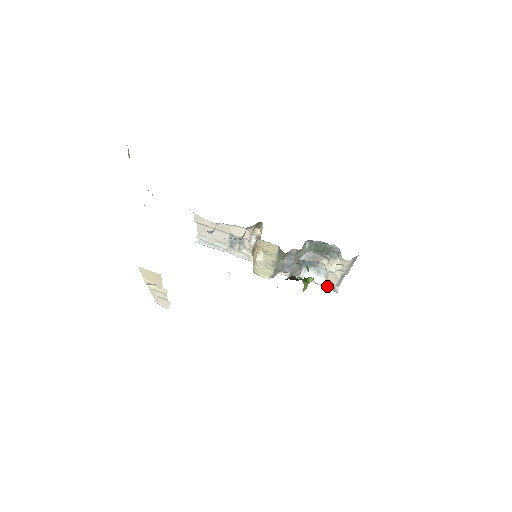
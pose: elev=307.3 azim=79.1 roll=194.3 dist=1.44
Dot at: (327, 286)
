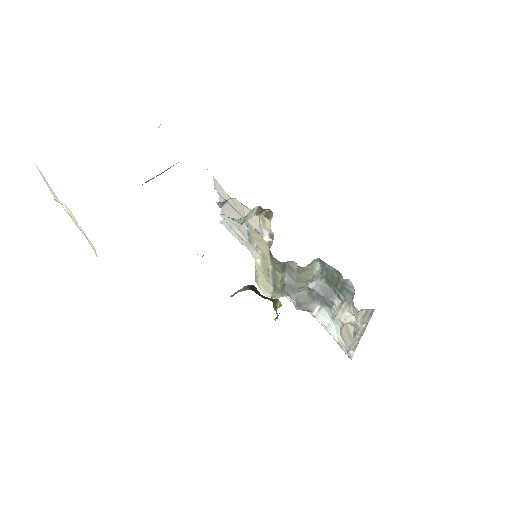
Dot at: (341, 344)
